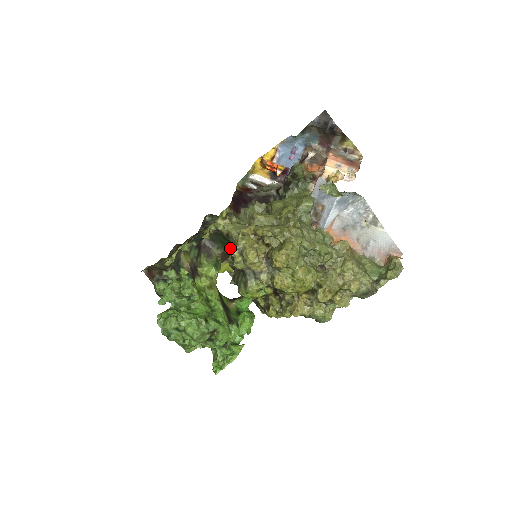
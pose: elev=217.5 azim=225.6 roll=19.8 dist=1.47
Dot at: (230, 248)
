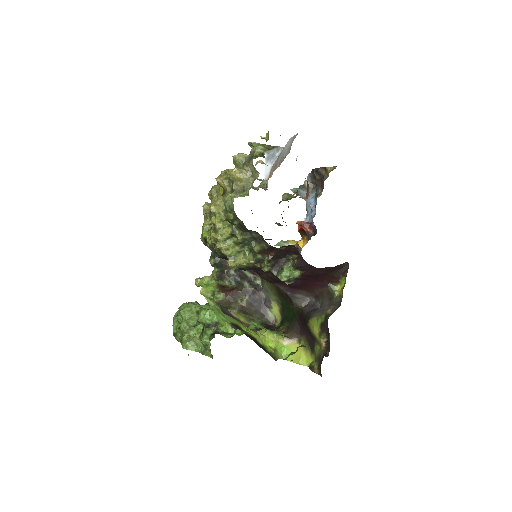
Dot at: (292, 319)
